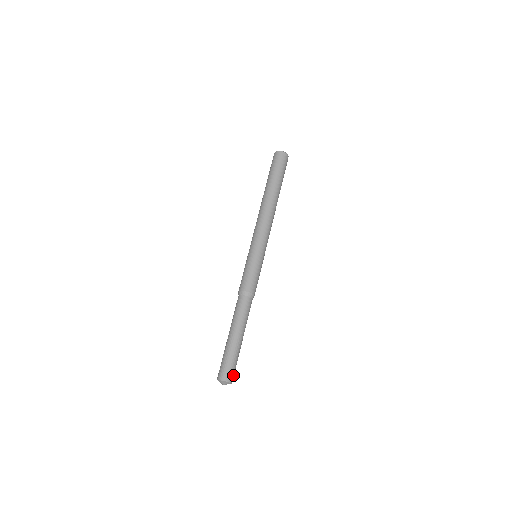
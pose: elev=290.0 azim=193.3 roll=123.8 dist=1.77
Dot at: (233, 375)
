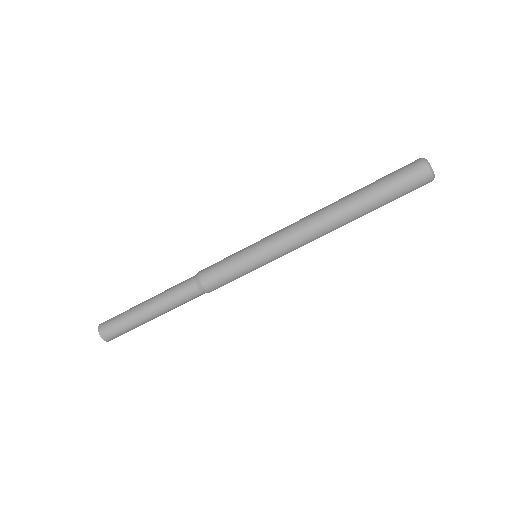
Dot at: (115, 337)
